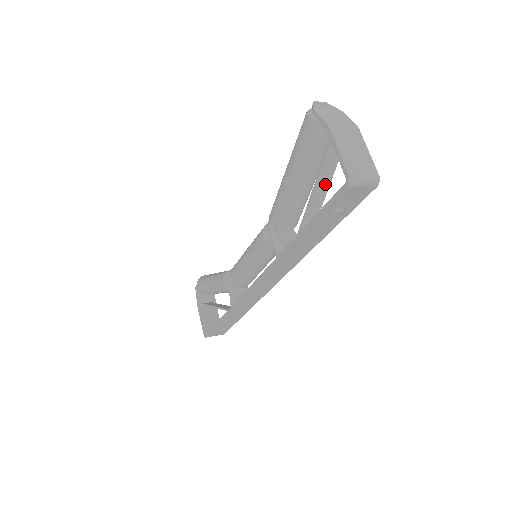
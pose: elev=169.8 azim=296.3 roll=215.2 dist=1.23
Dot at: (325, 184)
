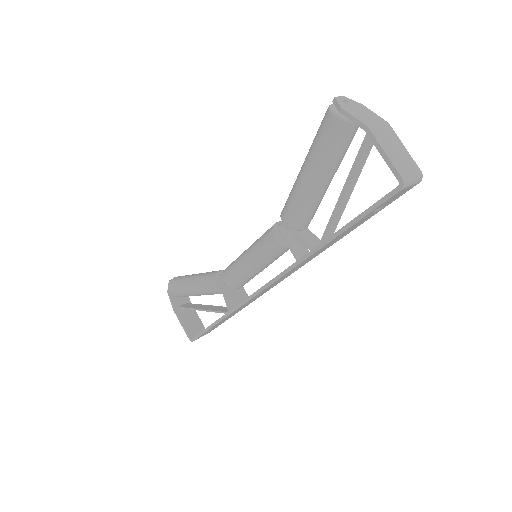
Dot at: (353, 182)
